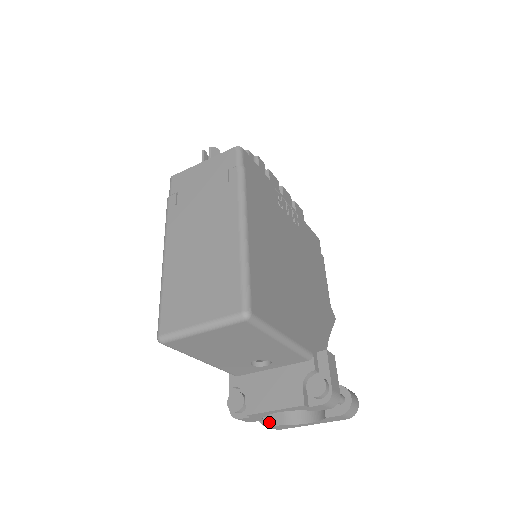
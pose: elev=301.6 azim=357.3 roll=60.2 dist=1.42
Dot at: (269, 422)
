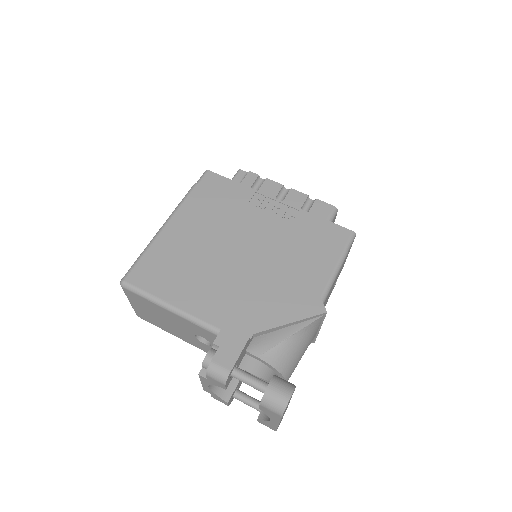
Dot at: occluded
